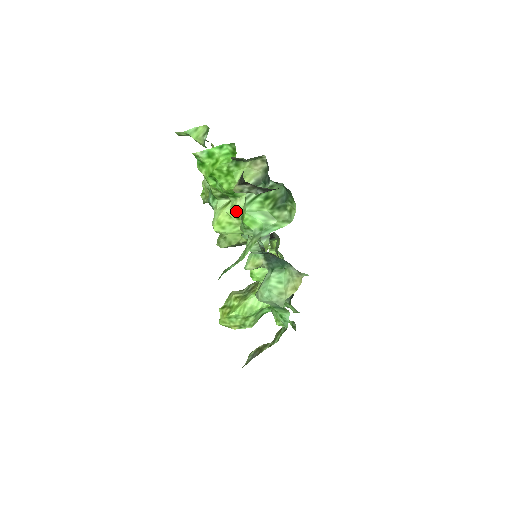
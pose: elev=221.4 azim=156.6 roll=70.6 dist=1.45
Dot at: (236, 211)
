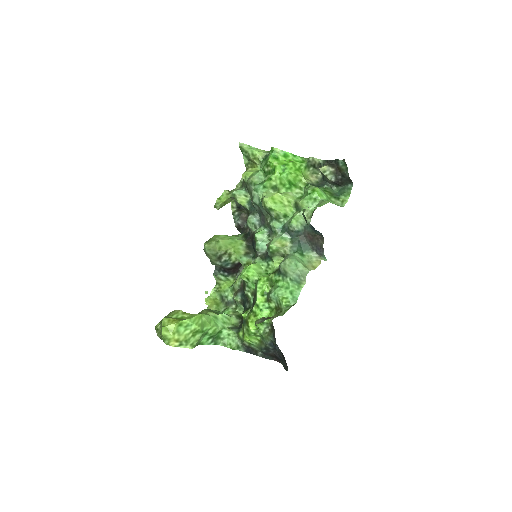
Dot at: (289, 196)
